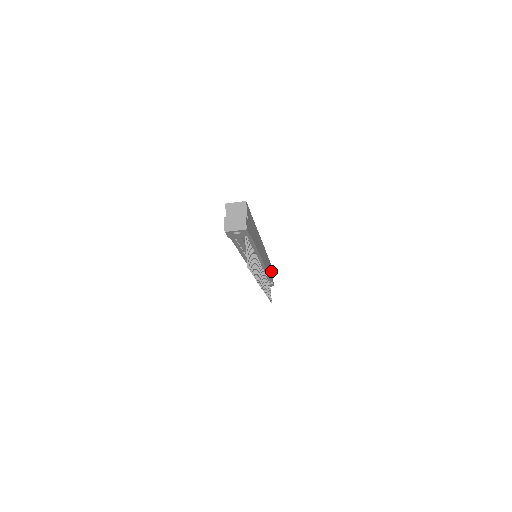
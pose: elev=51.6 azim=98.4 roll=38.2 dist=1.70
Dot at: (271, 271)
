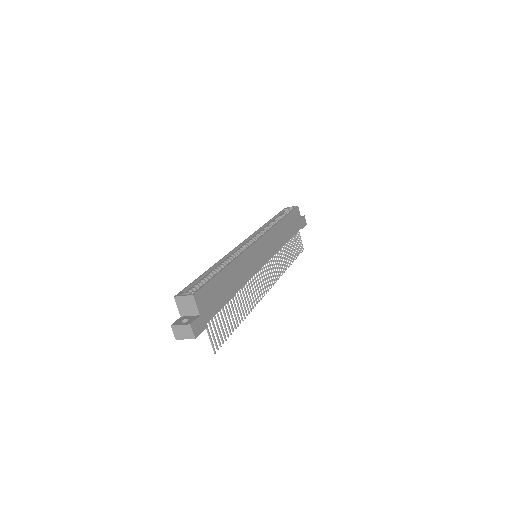
Dot at: (298, 216)
